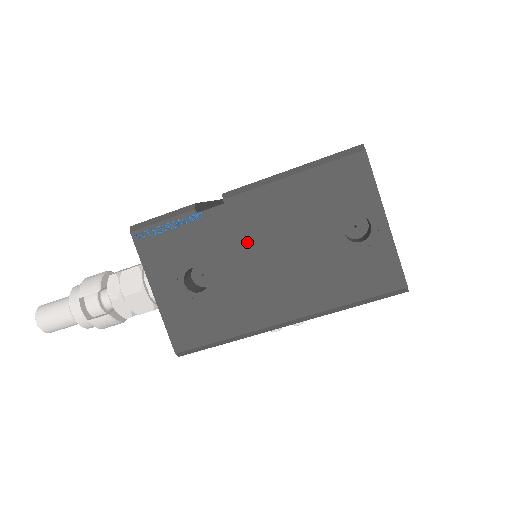
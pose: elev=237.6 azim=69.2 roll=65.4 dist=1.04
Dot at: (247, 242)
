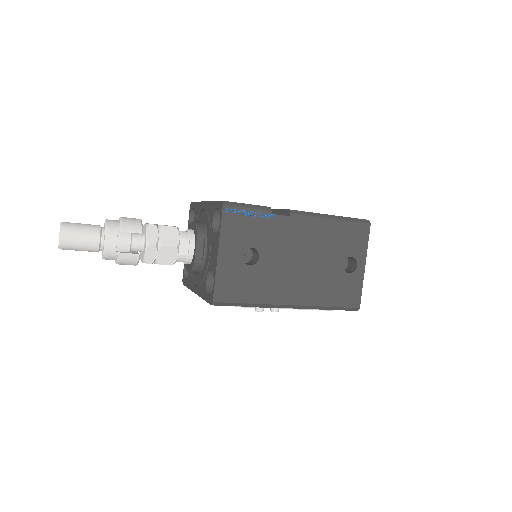
Dot at: (292, 246)
